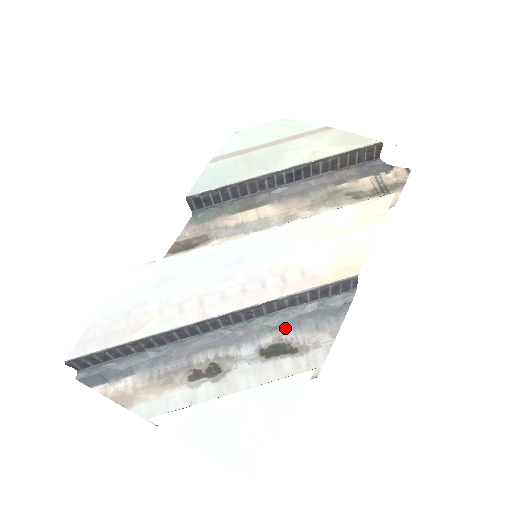
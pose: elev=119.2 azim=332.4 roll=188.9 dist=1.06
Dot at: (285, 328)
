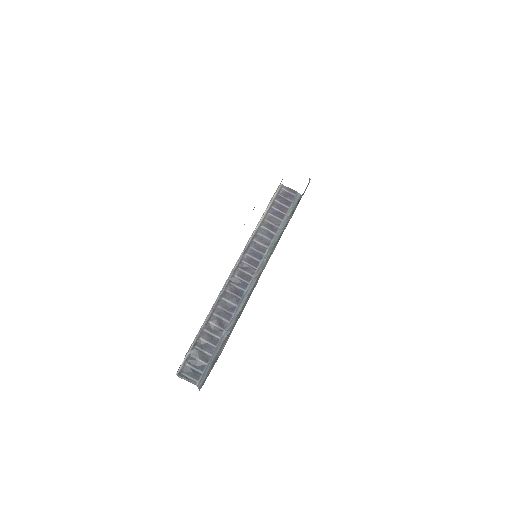
Dot at: occluded
